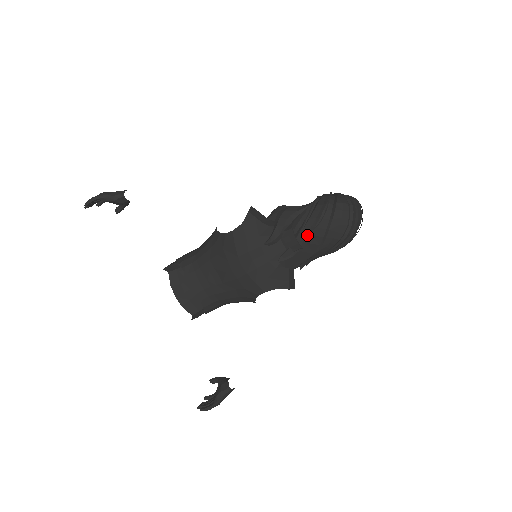
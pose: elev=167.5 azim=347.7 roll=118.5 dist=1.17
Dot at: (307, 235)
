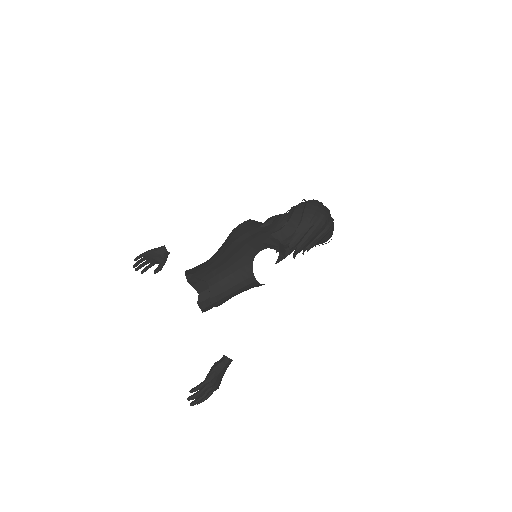
Dot at: (290, 215)
